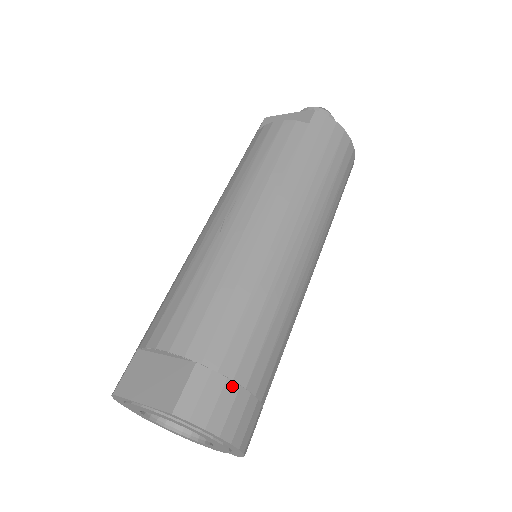
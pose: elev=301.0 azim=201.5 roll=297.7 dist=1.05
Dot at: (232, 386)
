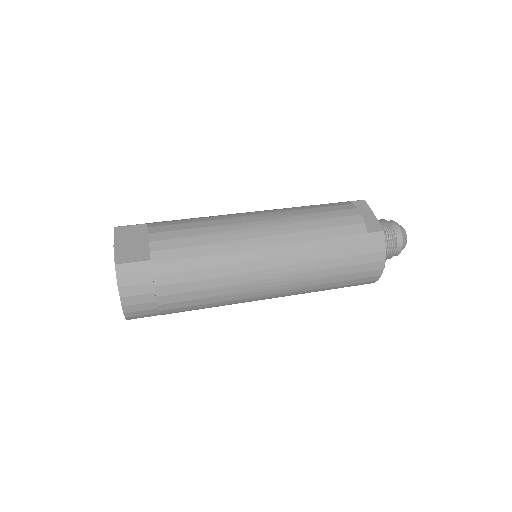
Dot at: (151, 288)
